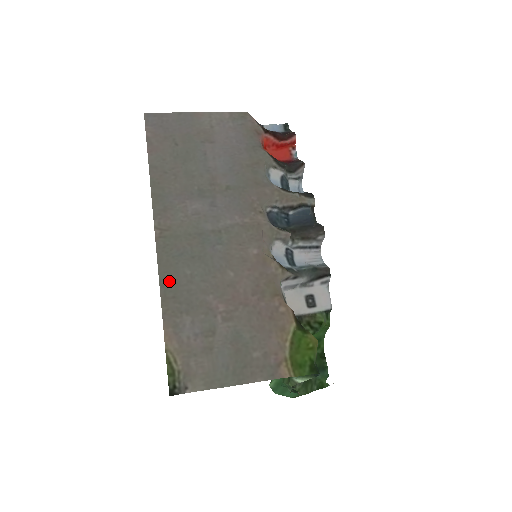
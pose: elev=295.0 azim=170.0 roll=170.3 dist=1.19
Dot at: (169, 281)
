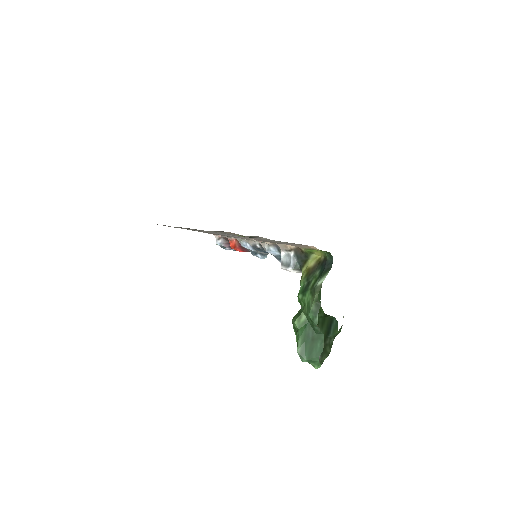
Dot at: occluded
